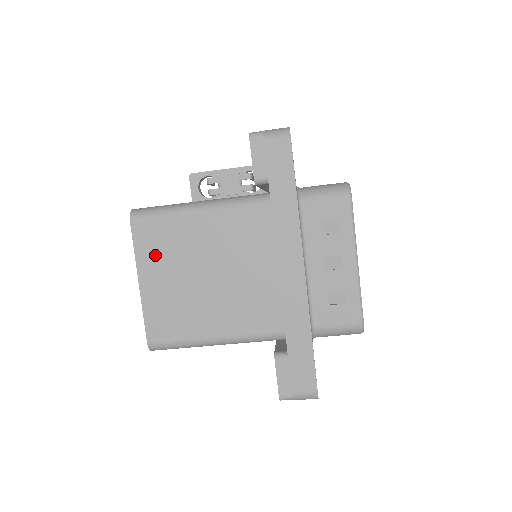
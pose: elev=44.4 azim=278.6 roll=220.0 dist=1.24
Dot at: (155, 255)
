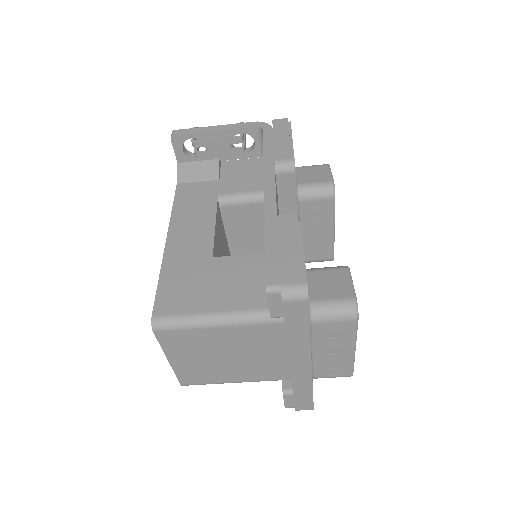
Dot at: (180, 348)
